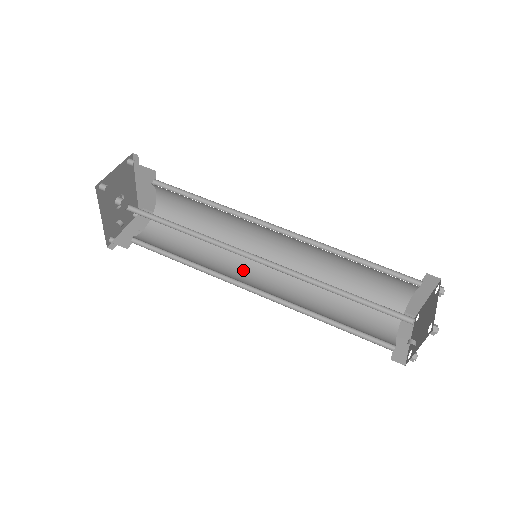
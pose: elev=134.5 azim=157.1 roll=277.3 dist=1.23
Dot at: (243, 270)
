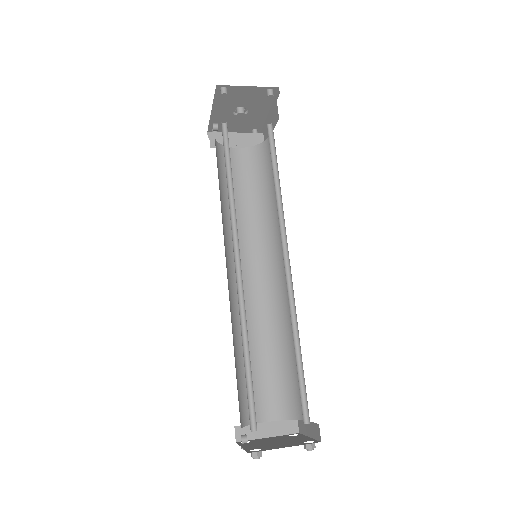
Dot at: (250, 253)
